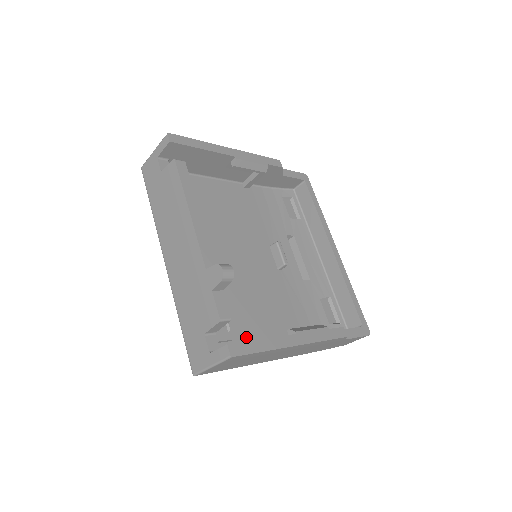
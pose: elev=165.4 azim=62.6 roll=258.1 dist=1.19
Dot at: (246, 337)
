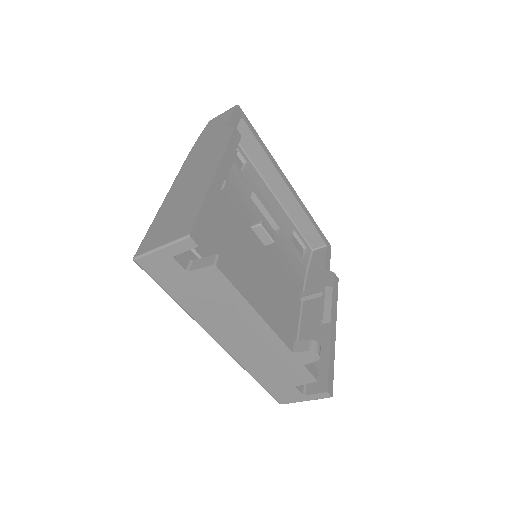
Dot at: occluded
